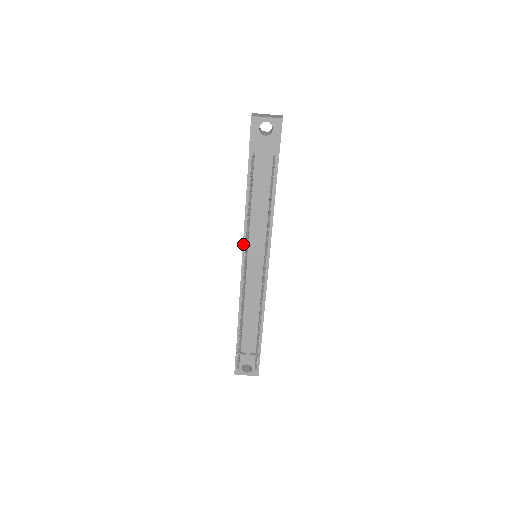
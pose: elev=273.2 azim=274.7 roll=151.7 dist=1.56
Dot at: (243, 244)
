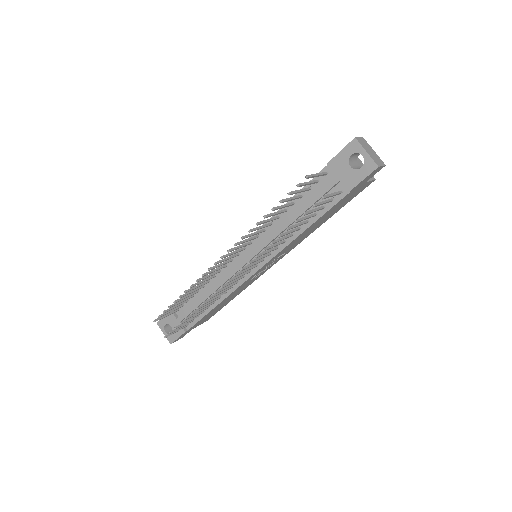
Dot at: occluded
